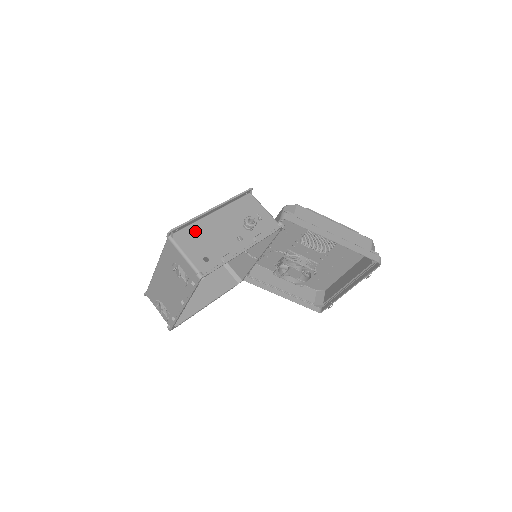
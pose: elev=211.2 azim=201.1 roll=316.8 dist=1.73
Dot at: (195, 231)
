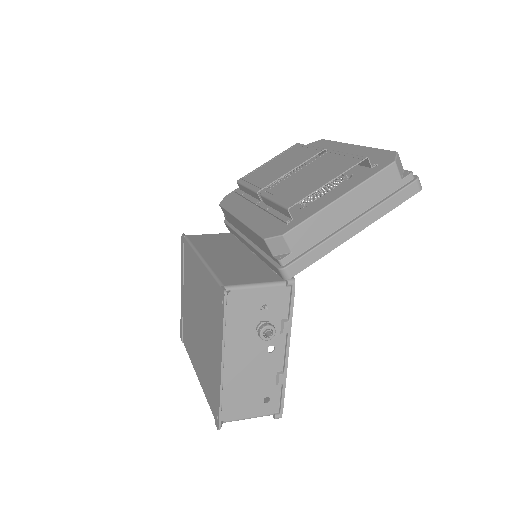
Dot at: (230, 394)
